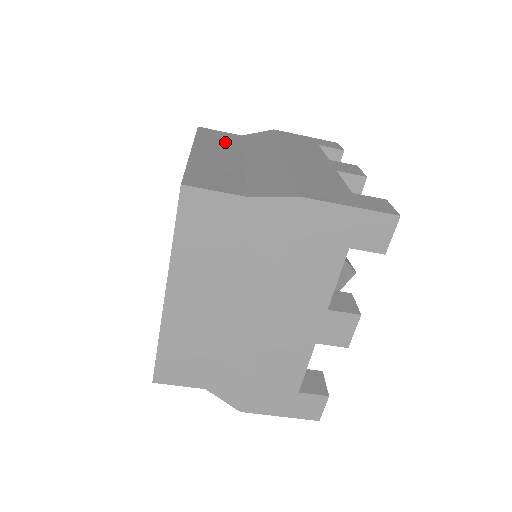
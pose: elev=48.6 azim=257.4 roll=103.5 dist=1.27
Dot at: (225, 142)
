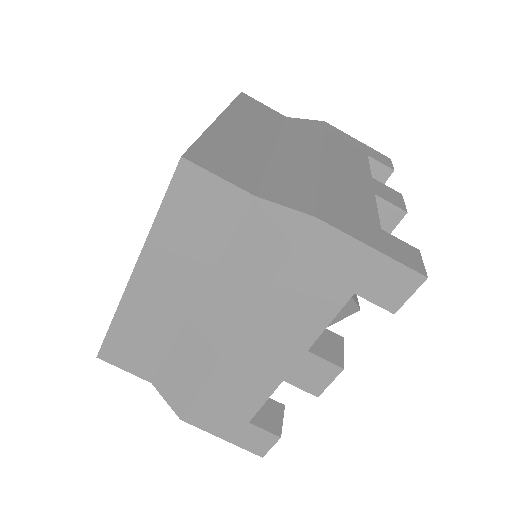
Dot at: occluded
